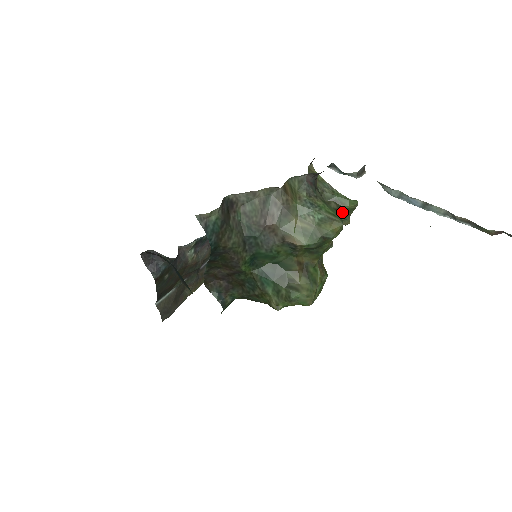
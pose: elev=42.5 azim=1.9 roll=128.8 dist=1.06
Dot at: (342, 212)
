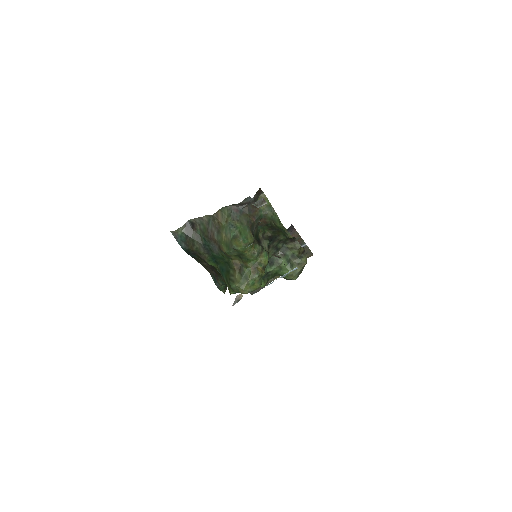
Dot at: (281, 229)
